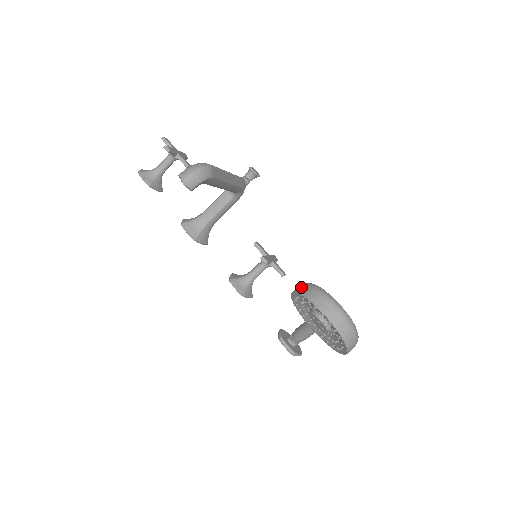
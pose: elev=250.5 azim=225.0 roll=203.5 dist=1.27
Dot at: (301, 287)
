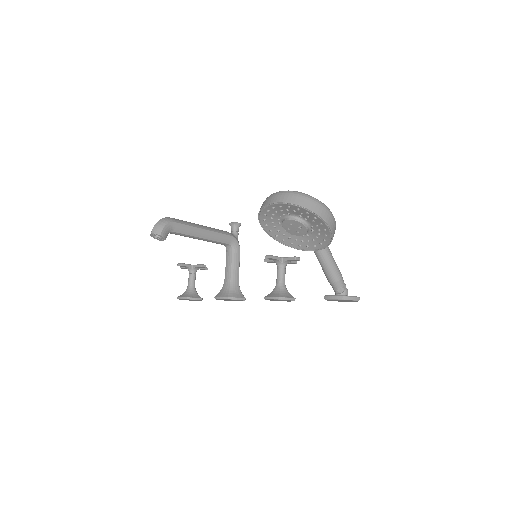
Dot at: occluded
